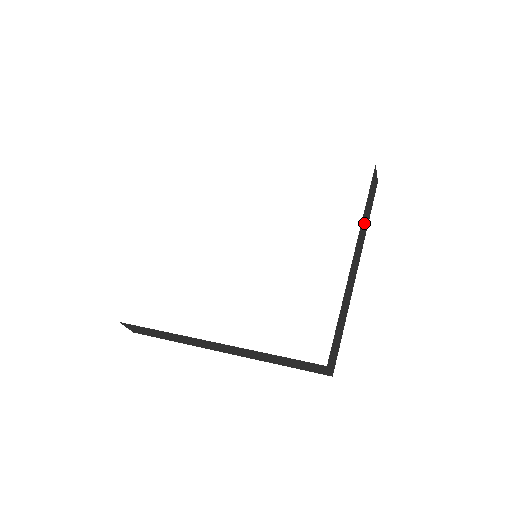
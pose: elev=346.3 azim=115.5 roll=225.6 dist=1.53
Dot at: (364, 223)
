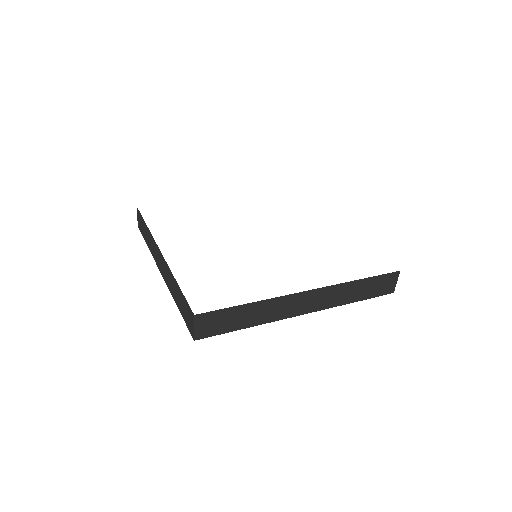
Dot at: occluded
